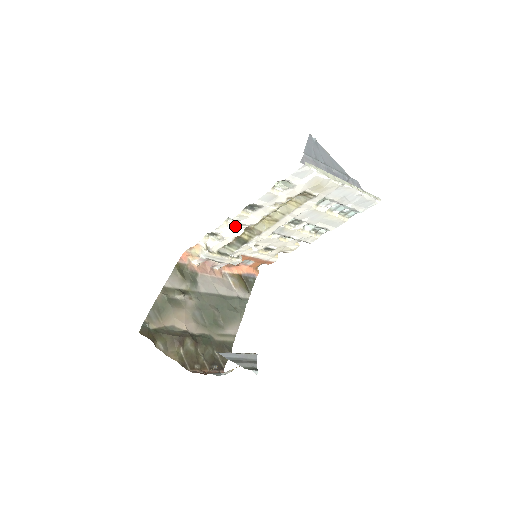
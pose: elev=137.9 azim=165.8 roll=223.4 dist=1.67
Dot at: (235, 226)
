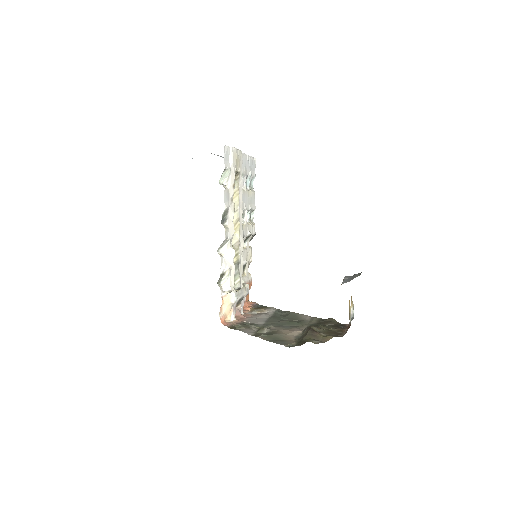
Dot at: (227, 251)
